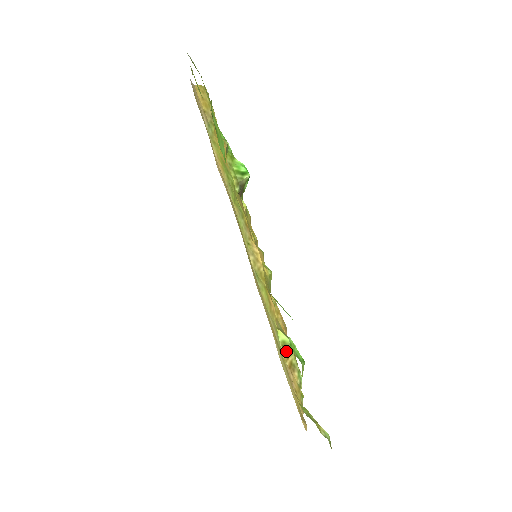
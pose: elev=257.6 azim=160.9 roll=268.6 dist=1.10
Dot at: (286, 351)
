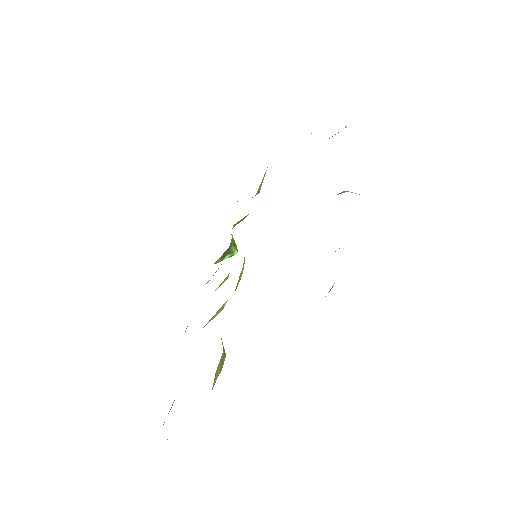
Dot at: (224, 354)
